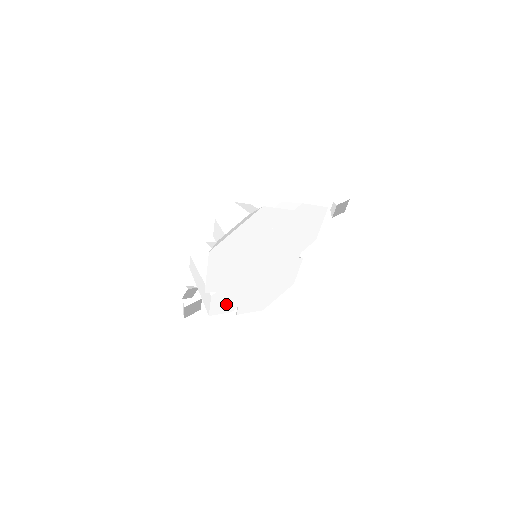
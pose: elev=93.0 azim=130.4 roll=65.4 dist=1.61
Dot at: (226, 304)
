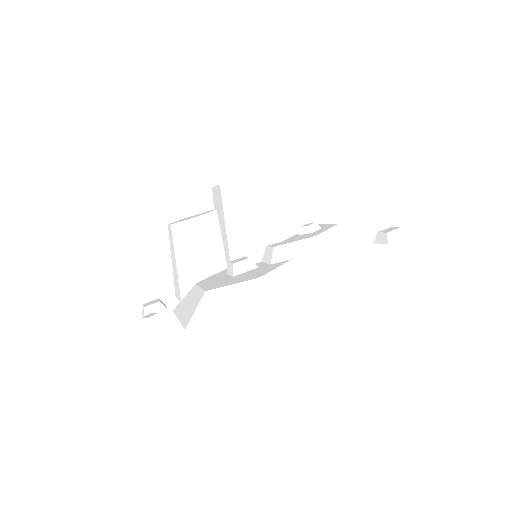
Dot at: occluded
